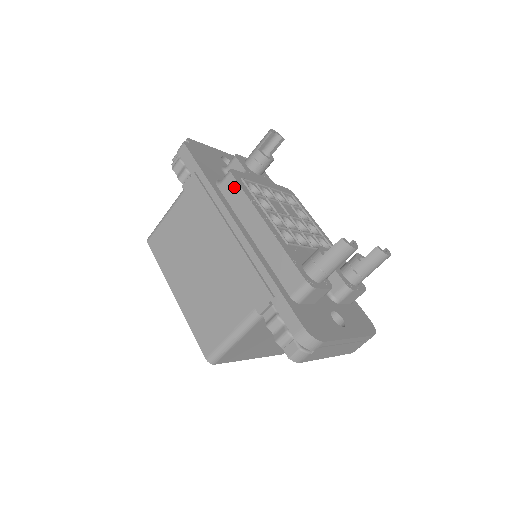
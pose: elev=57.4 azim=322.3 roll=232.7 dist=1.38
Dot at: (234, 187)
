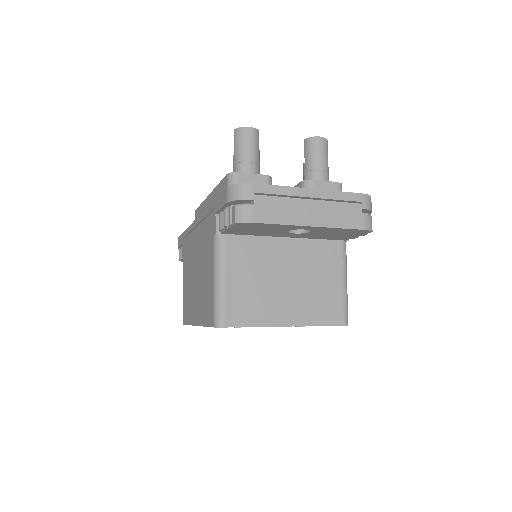
Dot at: (198, 213)
